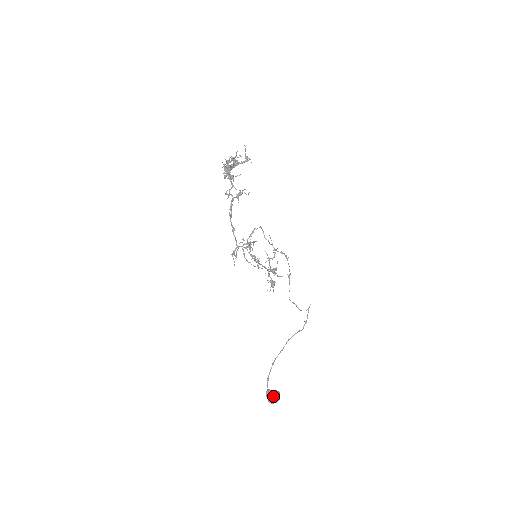
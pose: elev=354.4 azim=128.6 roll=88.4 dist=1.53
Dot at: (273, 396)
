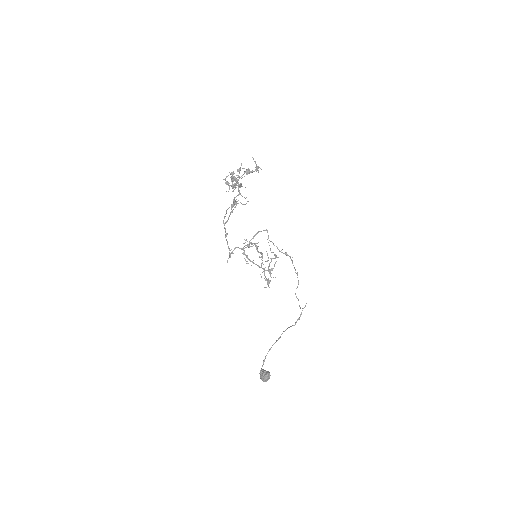
Dot at: (263, 376)
